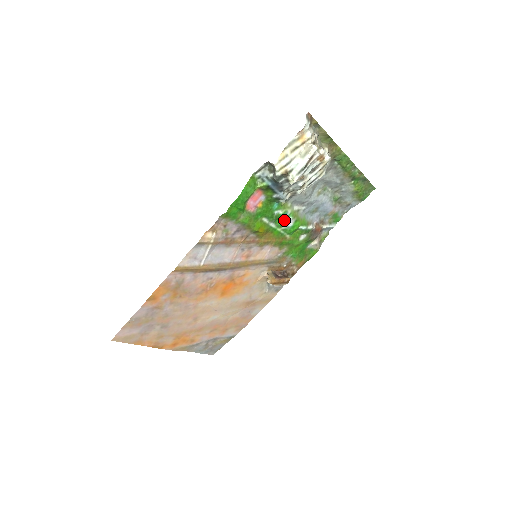
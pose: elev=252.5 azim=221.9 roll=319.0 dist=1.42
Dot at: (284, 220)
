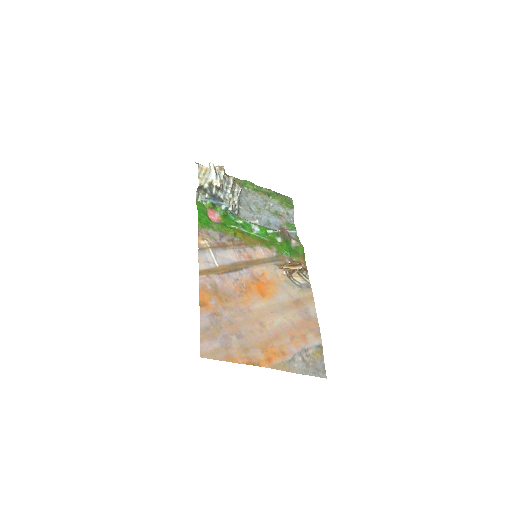
Dot at: (249, 226)
